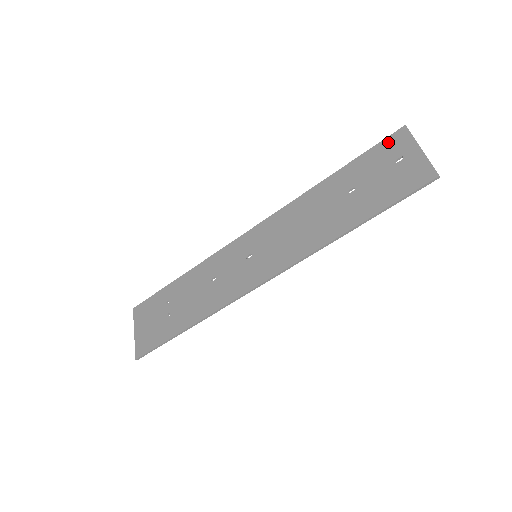
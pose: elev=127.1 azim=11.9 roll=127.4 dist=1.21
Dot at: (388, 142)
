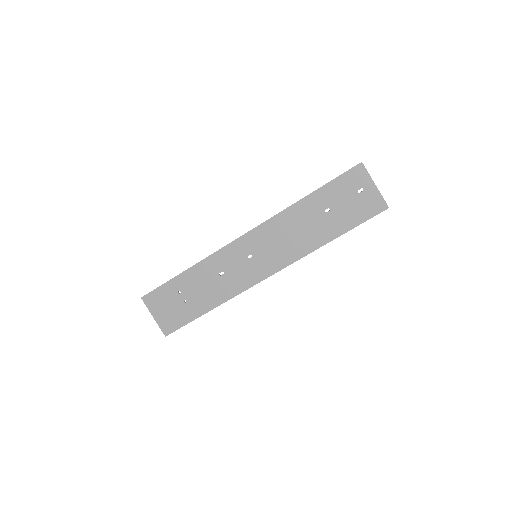
Dot at: (350, 174)
